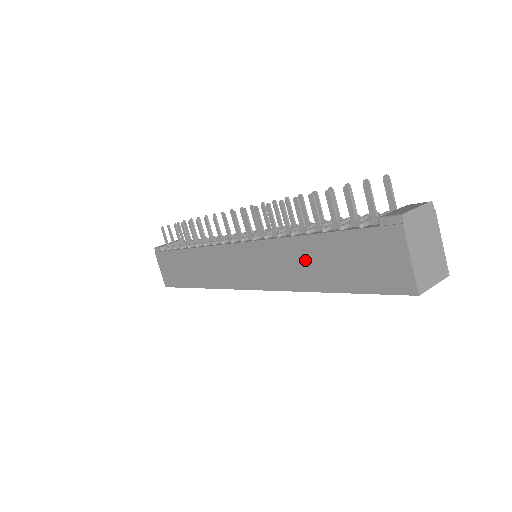
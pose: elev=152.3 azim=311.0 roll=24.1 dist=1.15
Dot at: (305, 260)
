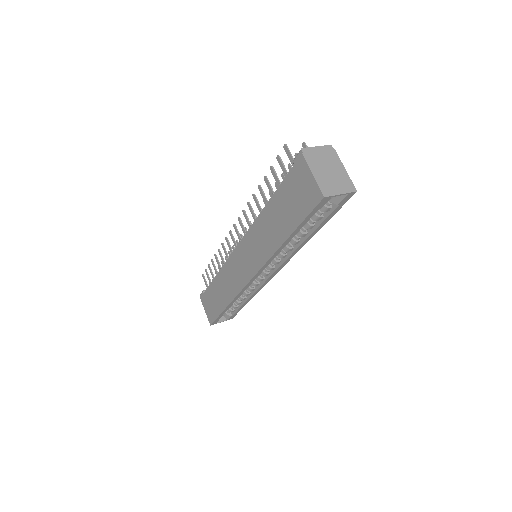
Dot at: (270, 224)
